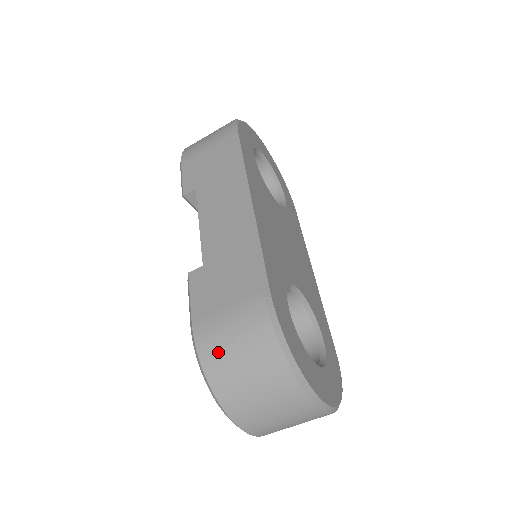
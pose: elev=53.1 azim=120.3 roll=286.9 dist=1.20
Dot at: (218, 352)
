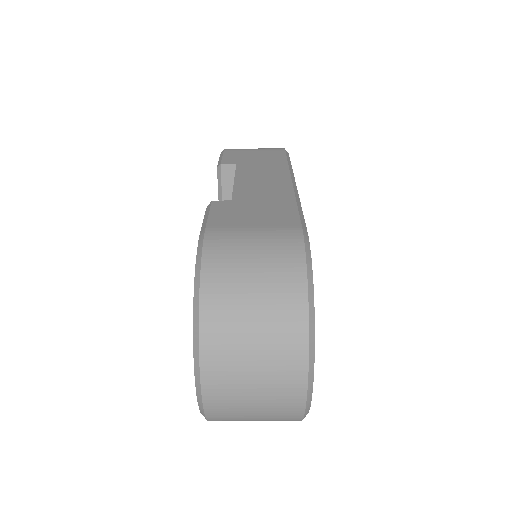
Dot at: (229, 257)
